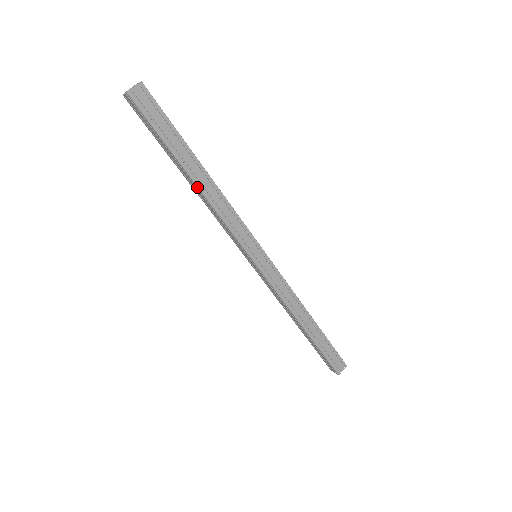
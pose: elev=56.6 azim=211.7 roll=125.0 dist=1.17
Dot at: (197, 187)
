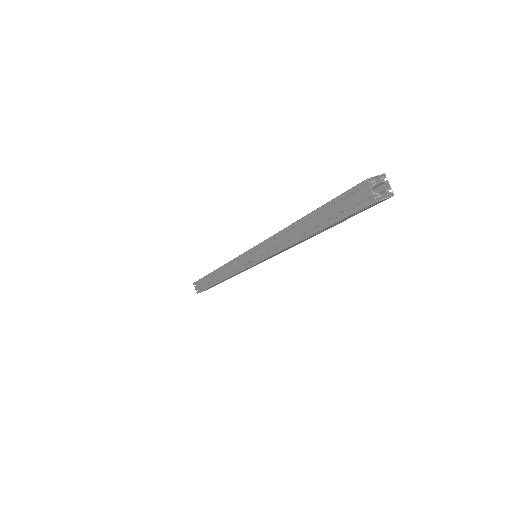
Dot at: (299, 240)
